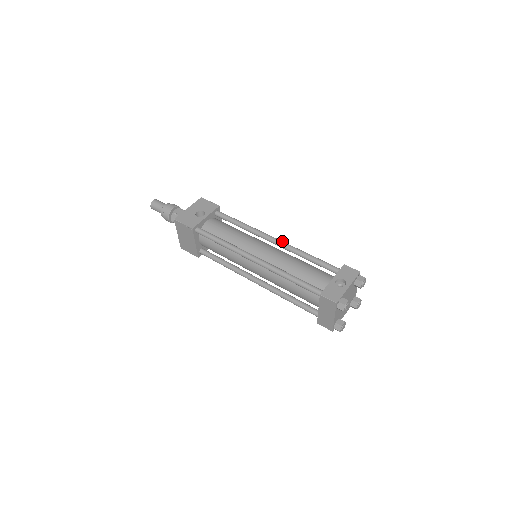
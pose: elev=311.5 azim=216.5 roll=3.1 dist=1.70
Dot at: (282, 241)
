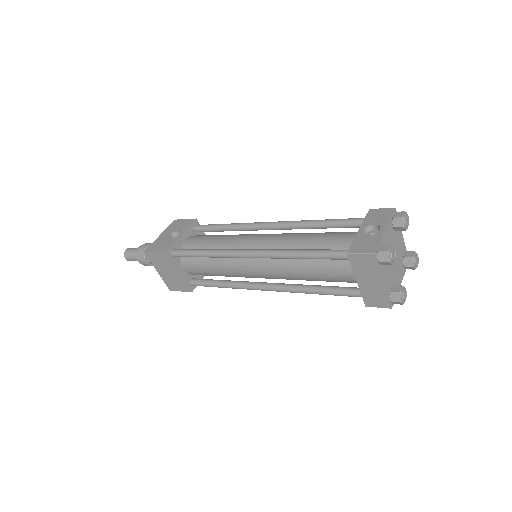
Dot at: (280, 221)
